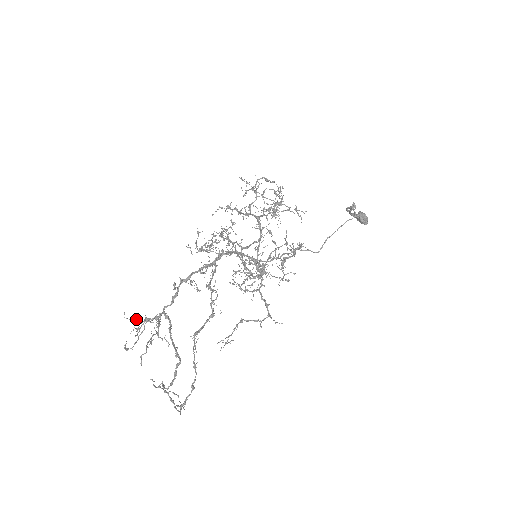
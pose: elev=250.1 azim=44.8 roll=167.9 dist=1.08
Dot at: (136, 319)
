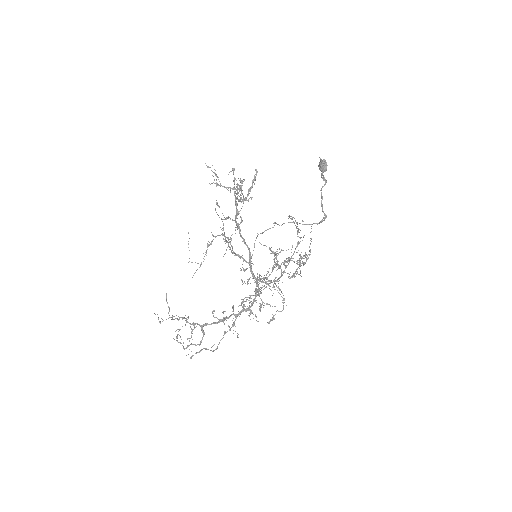
Dot at: occluded
